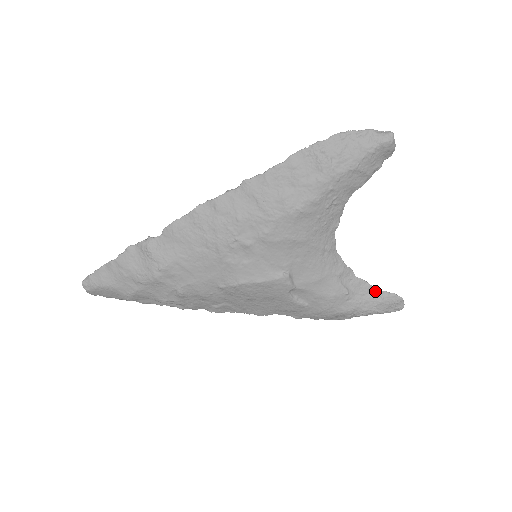
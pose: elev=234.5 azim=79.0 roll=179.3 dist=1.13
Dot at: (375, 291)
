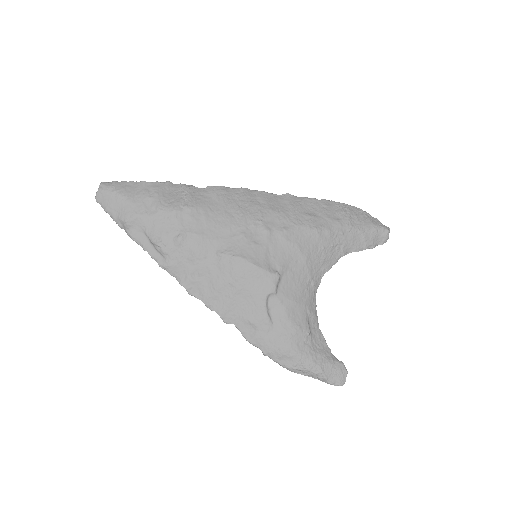
Dot at: (328, 351)
